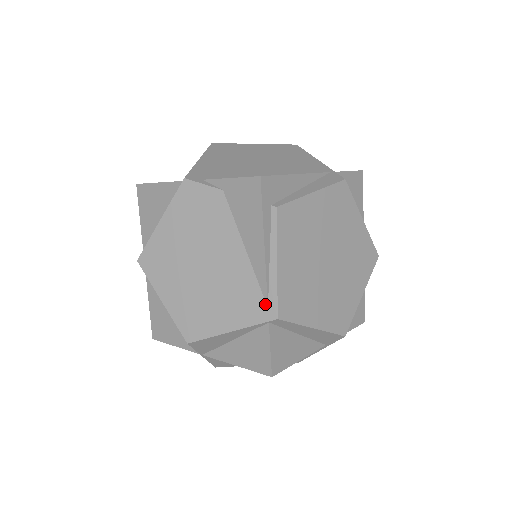
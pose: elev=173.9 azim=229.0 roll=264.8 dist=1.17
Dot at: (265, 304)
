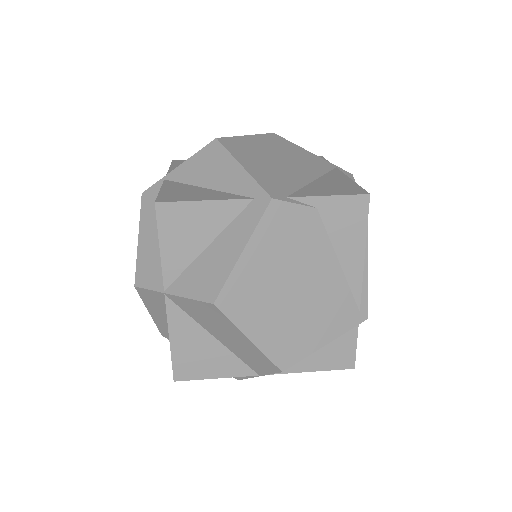
Dot at: (357, 309)
